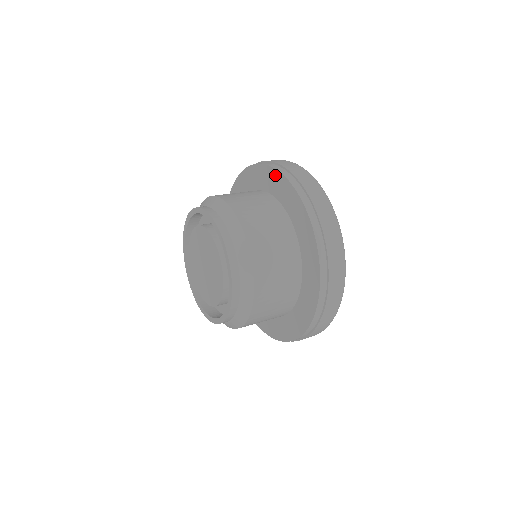
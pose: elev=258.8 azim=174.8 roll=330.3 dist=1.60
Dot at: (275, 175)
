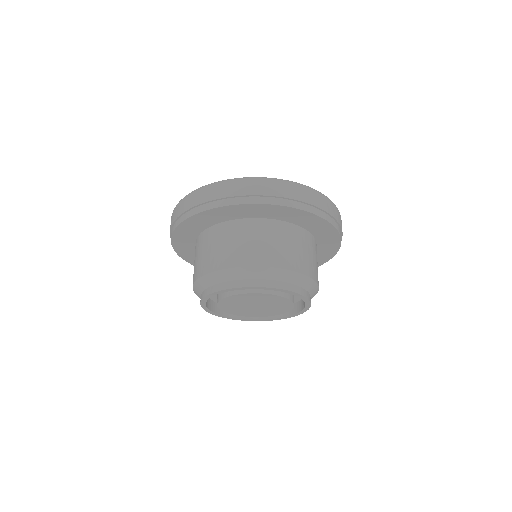
Dot at: (225, 210)
